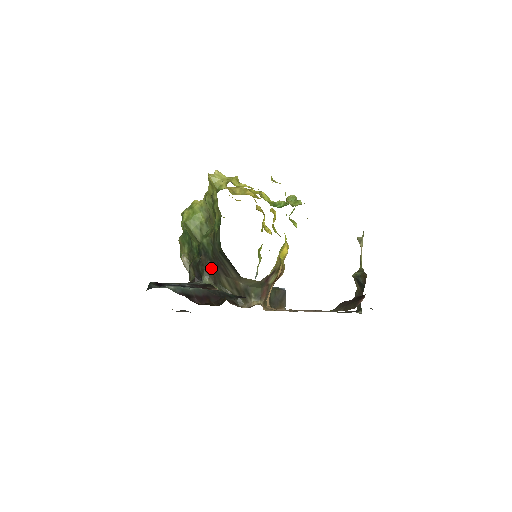
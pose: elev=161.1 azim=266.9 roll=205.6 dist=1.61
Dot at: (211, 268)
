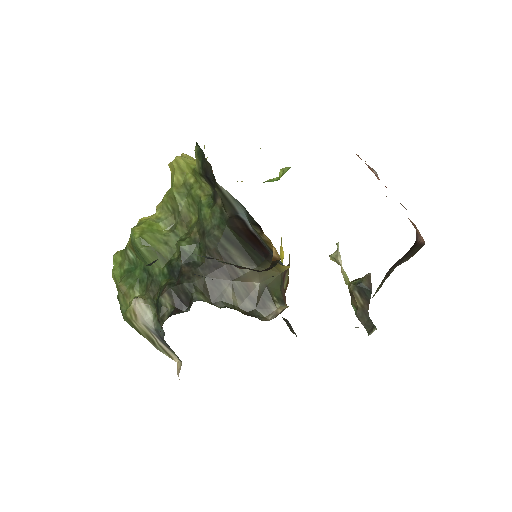
Dot at: (204, 278)
